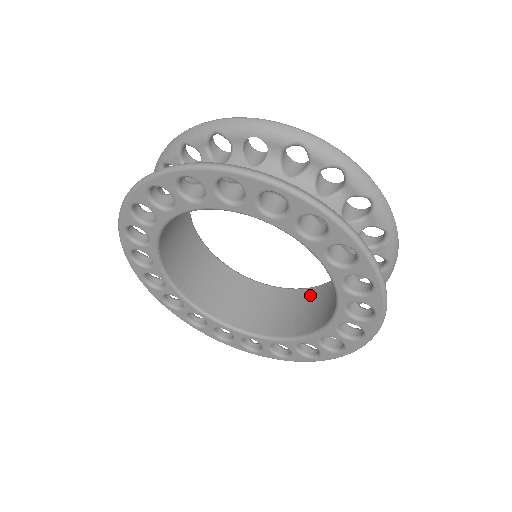
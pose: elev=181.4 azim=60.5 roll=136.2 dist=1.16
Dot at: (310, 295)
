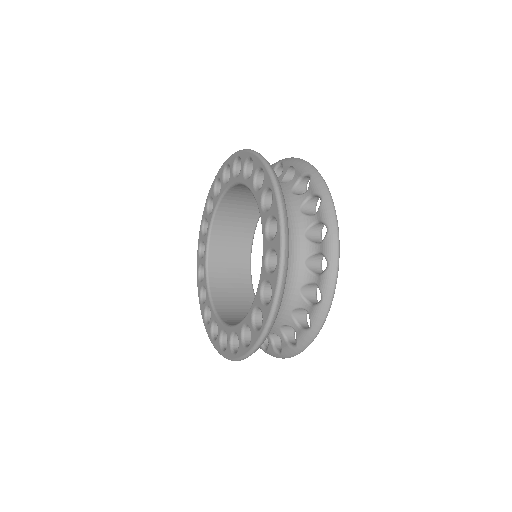
Dot at: occluded
